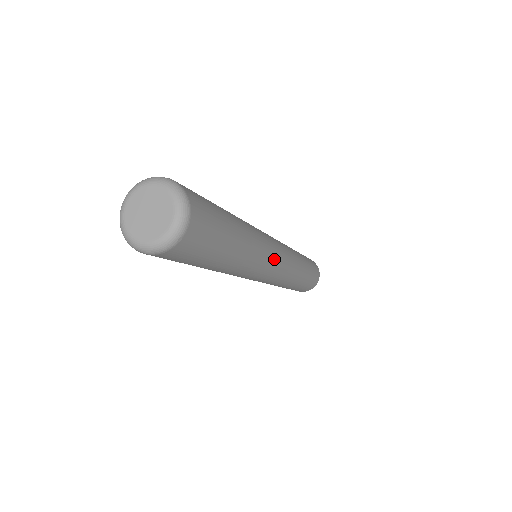
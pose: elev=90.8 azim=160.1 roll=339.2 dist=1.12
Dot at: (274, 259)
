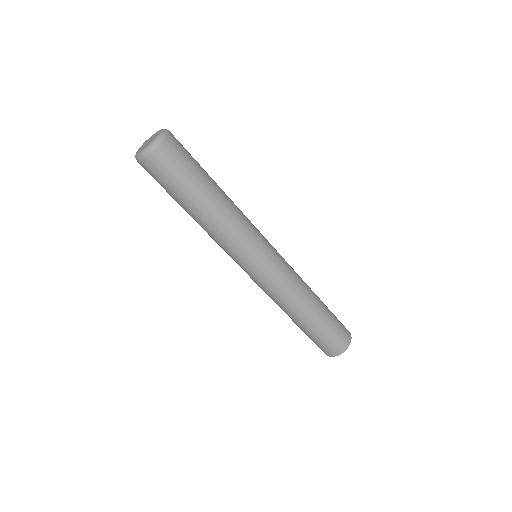
Dot at: (264, 240)
